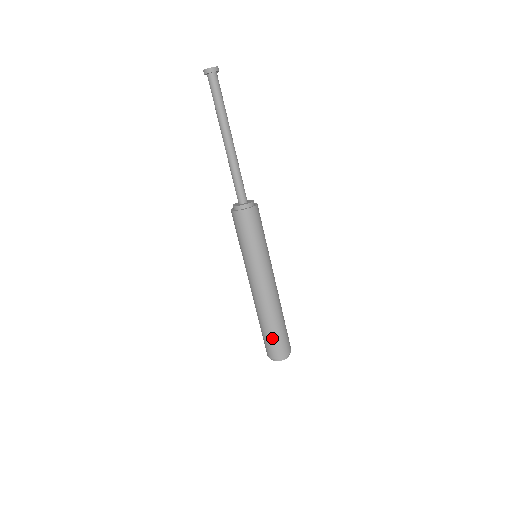
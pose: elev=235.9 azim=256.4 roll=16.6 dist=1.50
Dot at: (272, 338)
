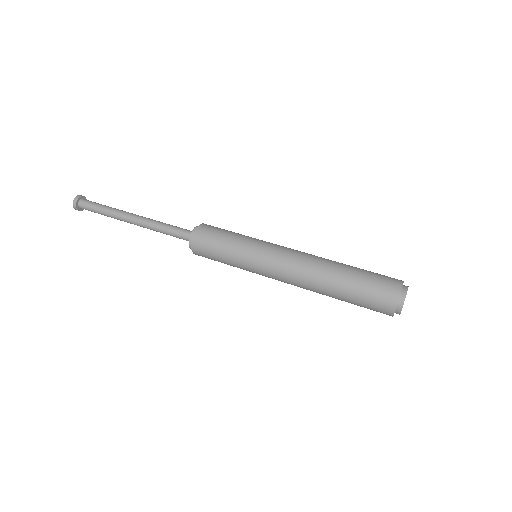
Dot at: (364, 283)
